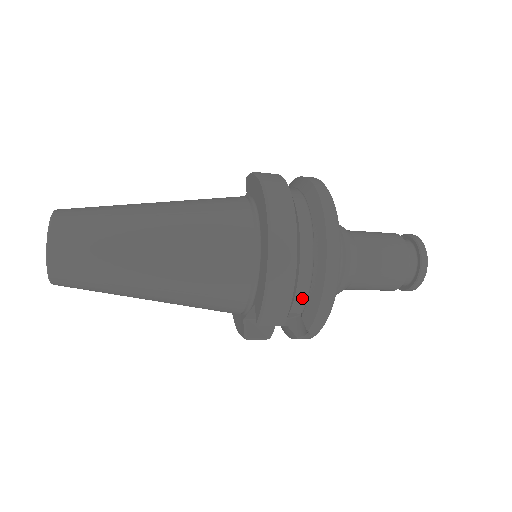
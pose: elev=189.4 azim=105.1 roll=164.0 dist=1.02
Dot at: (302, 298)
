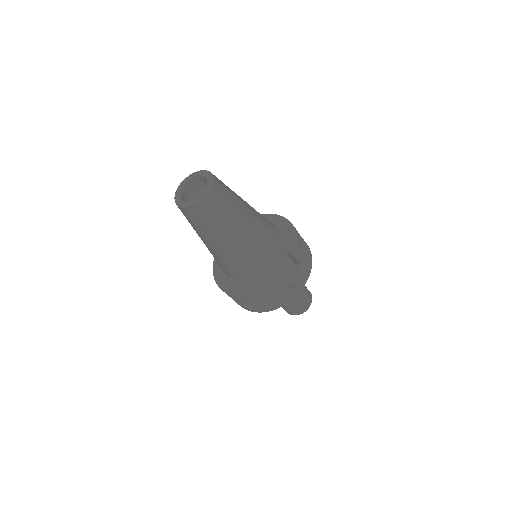
Dot at: occluded
